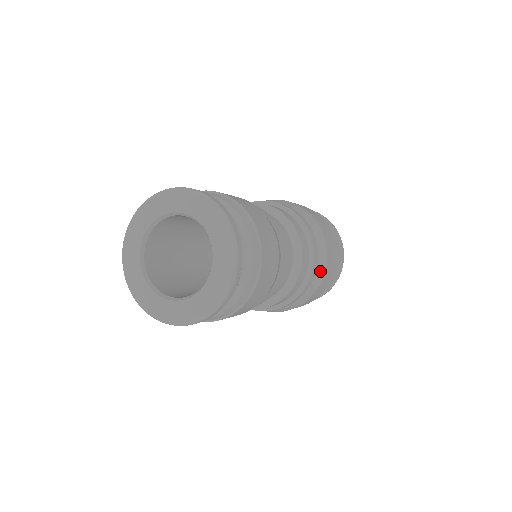
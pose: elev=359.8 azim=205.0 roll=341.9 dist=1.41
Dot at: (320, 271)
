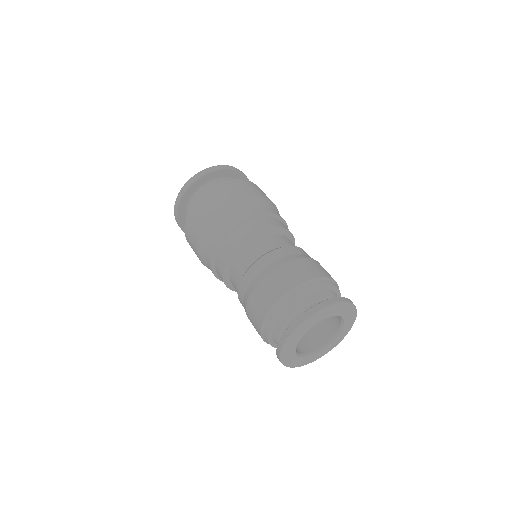
Dot at: occluded
